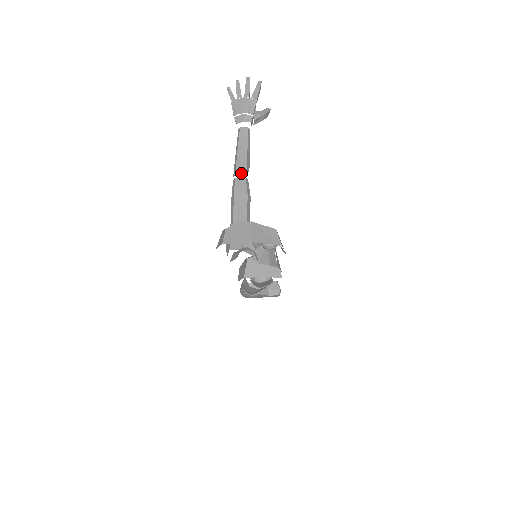
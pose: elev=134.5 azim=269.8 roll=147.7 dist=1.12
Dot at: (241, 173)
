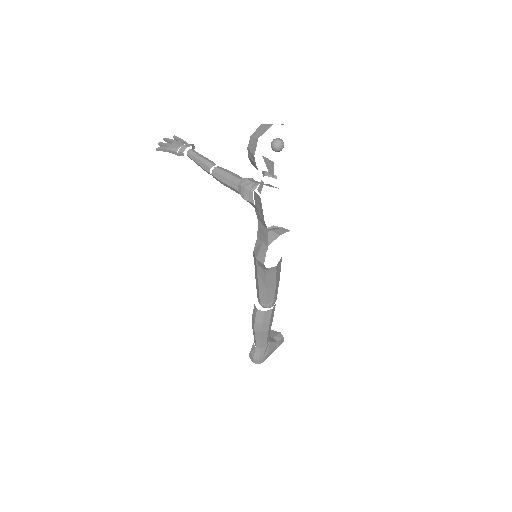
Dot at: (213, 165)
